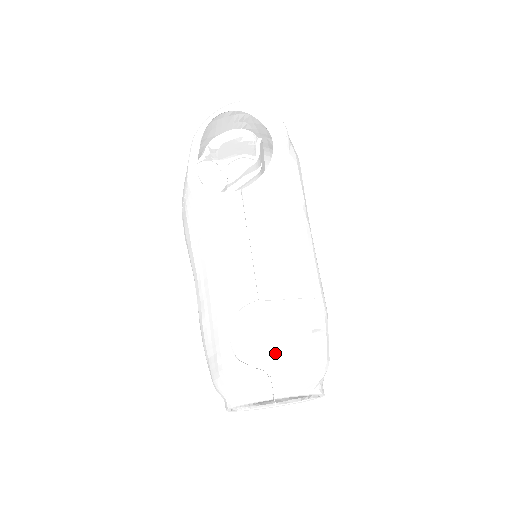
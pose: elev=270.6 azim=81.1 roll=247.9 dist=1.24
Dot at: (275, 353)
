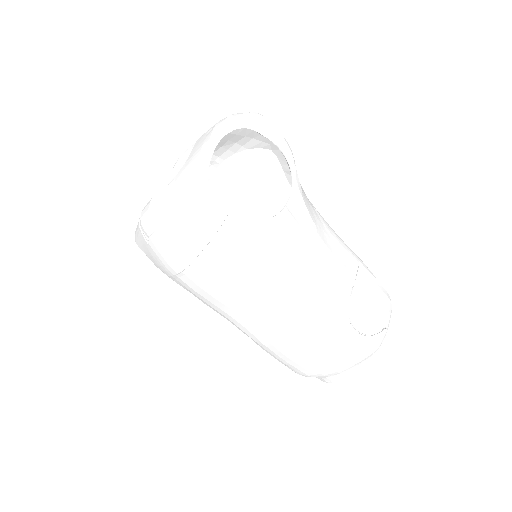
Dot at: (381, 312)
